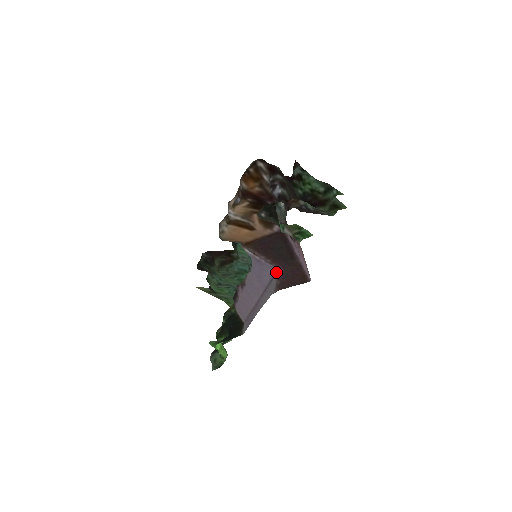
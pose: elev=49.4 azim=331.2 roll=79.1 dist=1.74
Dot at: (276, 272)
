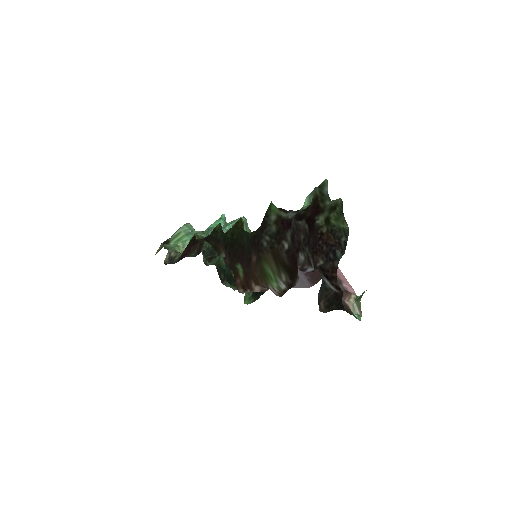
Dot at: occluded
